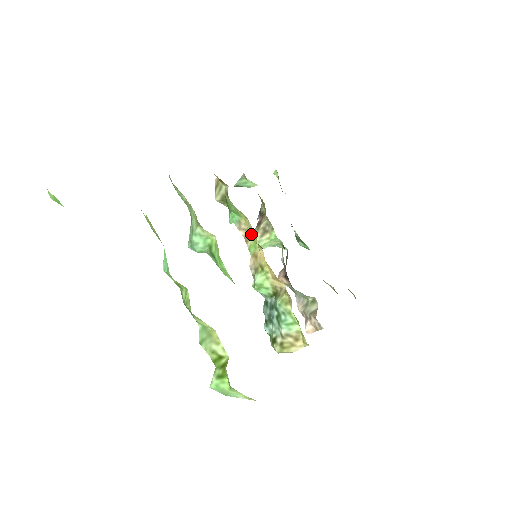
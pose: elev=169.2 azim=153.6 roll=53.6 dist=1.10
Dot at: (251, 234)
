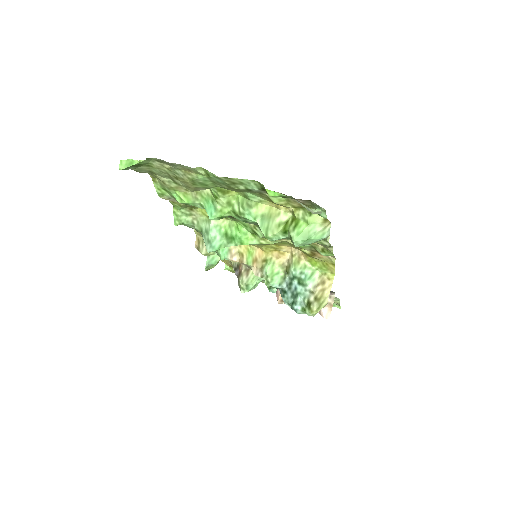
Dot at: (243, 249)
